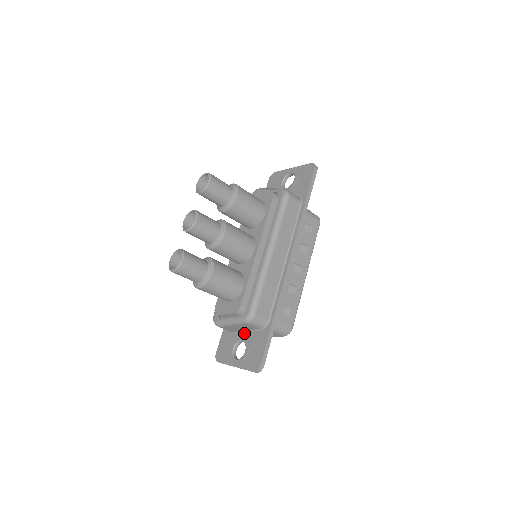
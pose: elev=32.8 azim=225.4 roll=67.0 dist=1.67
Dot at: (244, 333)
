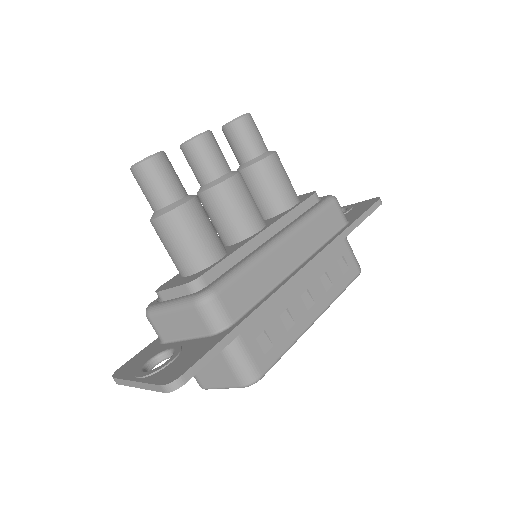
Dot at: (181, 341)
